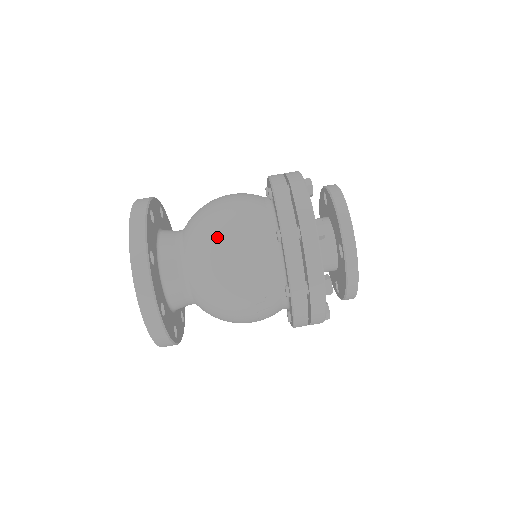
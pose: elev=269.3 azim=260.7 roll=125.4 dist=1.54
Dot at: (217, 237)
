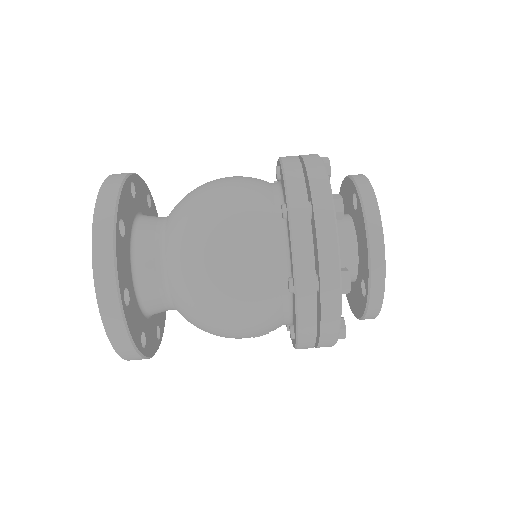
Dot at: (211, 278)
